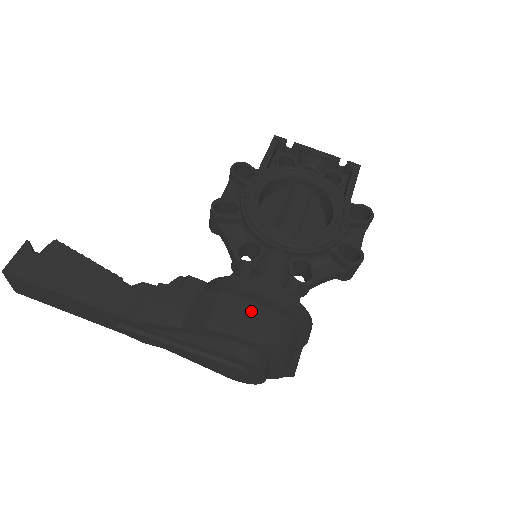
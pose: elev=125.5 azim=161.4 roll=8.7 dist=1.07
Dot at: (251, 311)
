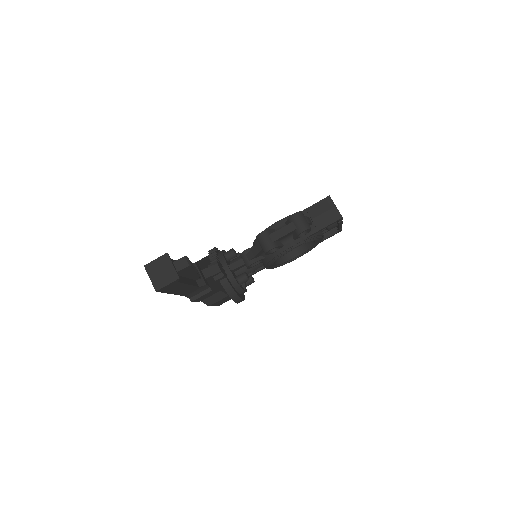
Dot at: (228, 299)
